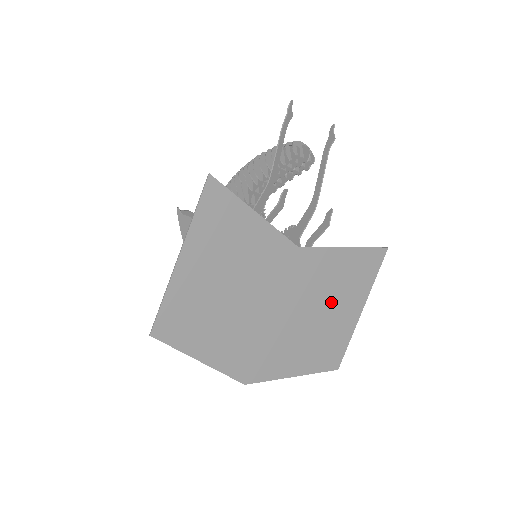
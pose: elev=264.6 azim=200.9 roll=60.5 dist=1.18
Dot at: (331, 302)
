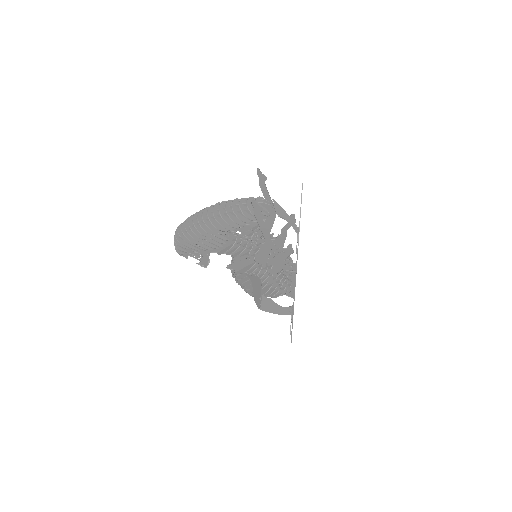
Dot at: occluded
